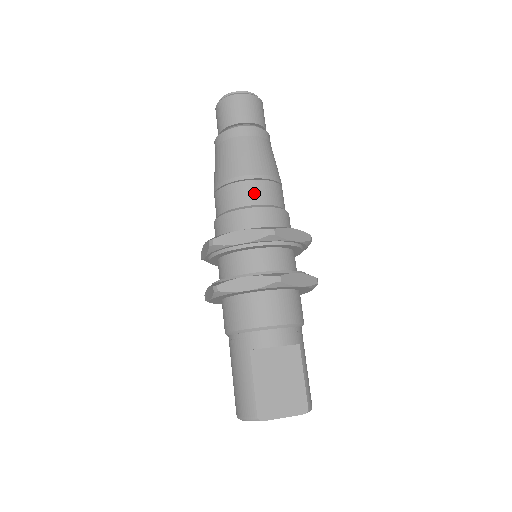
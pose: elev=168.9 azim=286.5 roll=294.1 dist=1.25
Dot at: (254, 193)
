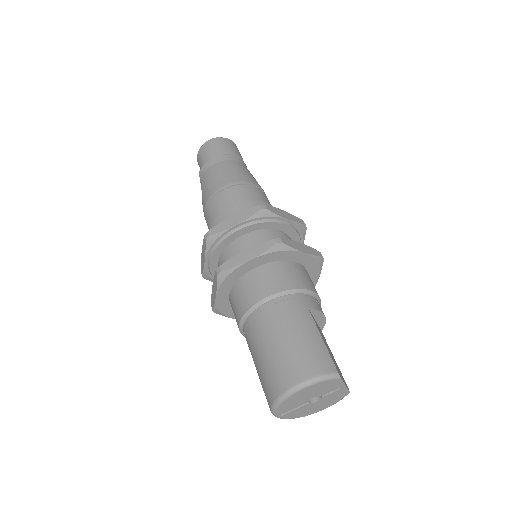
Dot at: occluded
